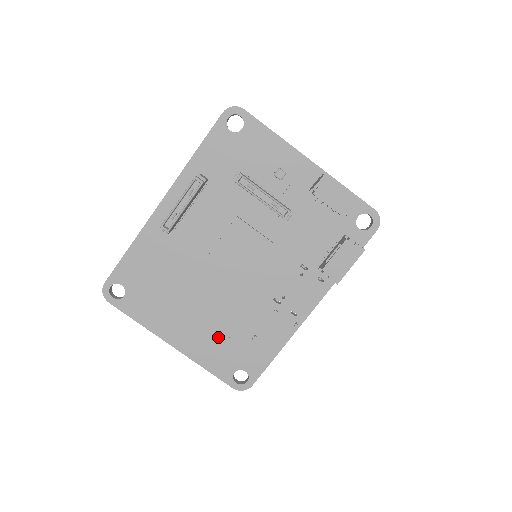
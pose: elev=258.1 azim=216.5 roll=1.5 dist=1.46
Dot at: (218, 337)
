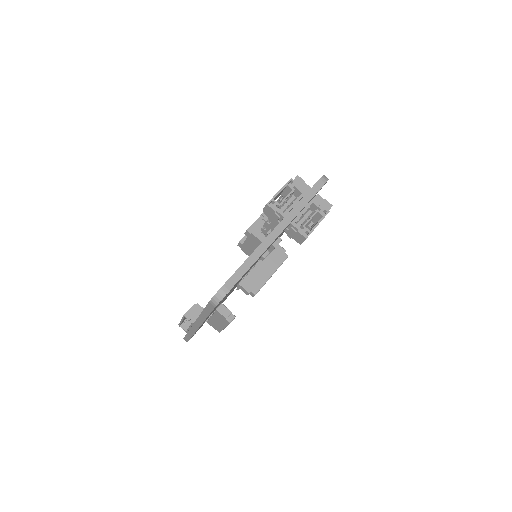
Dot at: occluded
